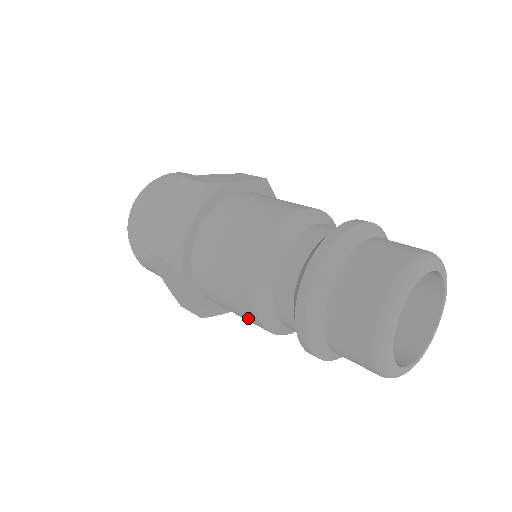
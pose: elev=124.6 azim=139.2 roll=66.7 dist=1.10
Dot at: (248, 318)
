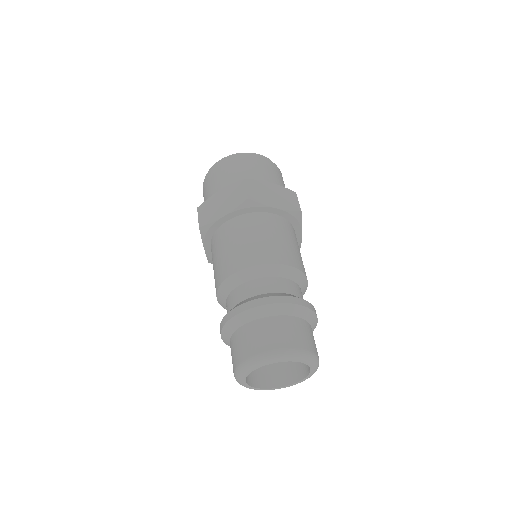
Dot at: occluded
